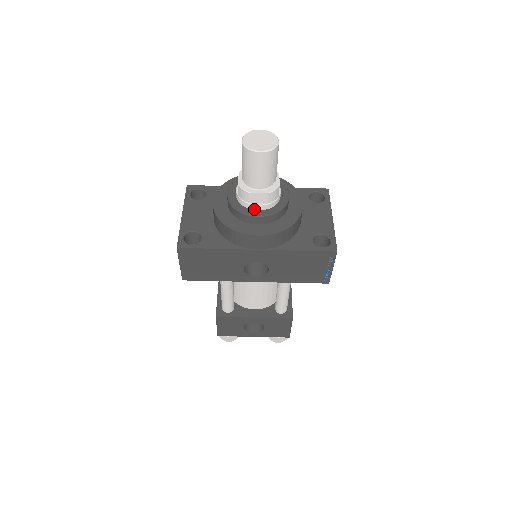
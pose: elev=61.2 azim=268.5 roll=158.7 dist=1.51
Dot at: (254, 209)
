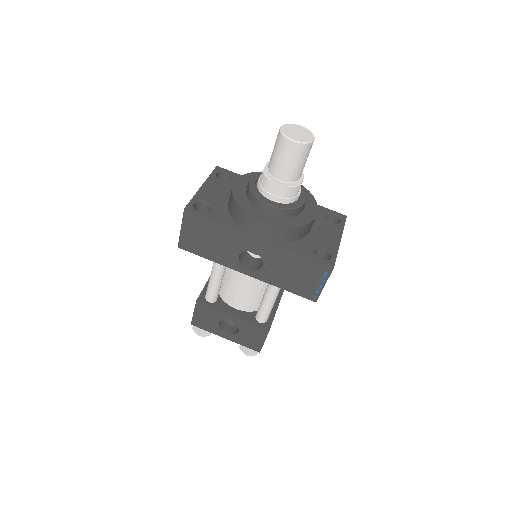
Dot at: (269, 198)
